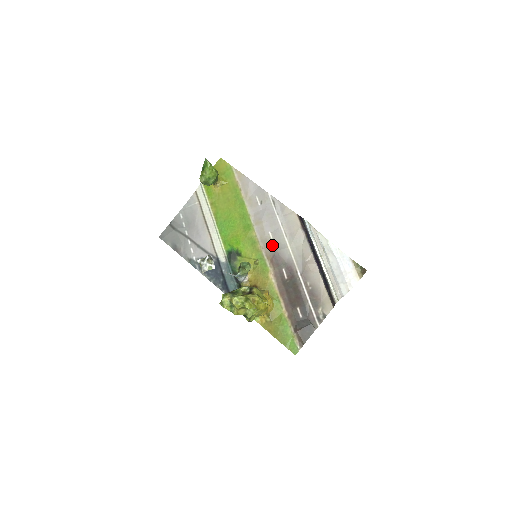
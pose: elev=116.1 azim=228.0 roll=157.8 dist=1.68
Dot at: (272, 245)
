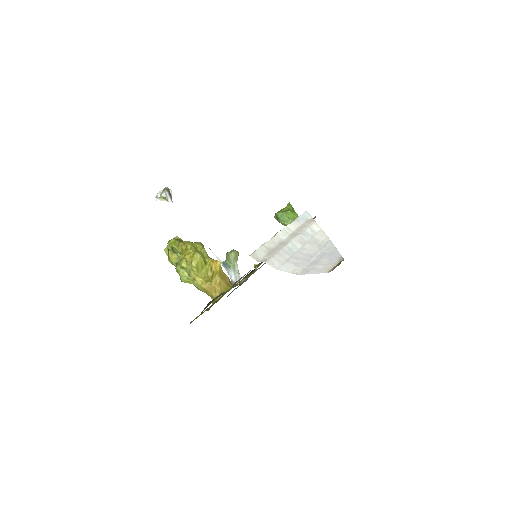
Dot at: occluded
